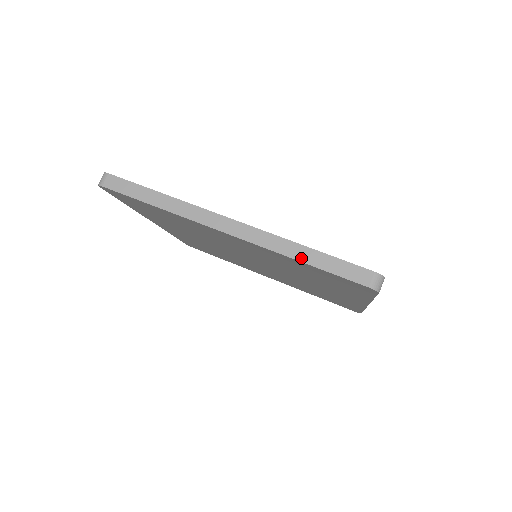
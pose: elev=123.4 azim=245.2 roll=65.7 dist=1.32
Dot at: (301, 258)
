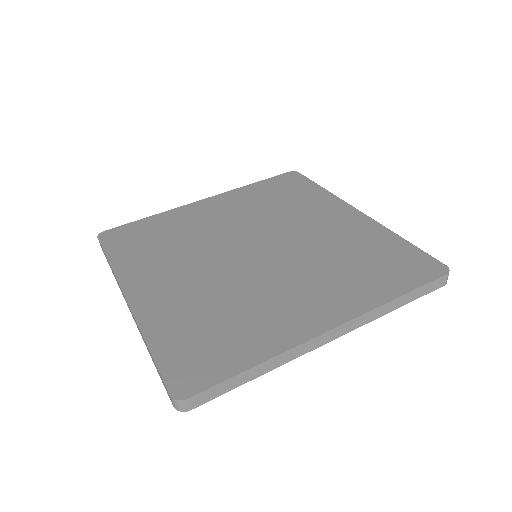
Dot at: (396, 307)
